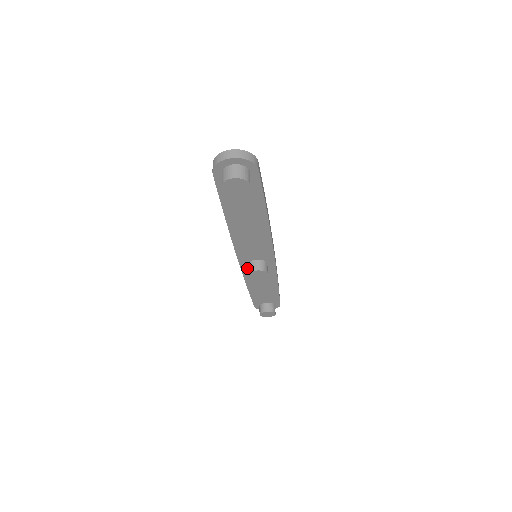
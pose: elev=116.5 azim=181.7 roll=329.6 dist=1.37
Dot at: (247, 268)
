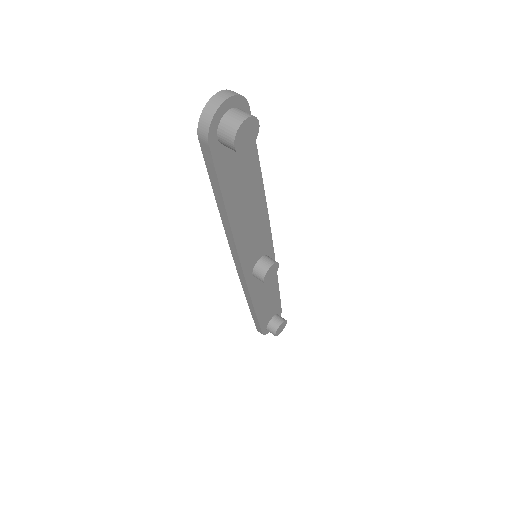
Dot at: (252, 281)
